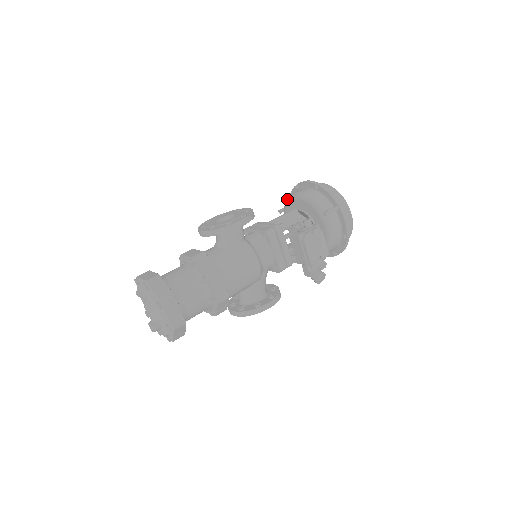
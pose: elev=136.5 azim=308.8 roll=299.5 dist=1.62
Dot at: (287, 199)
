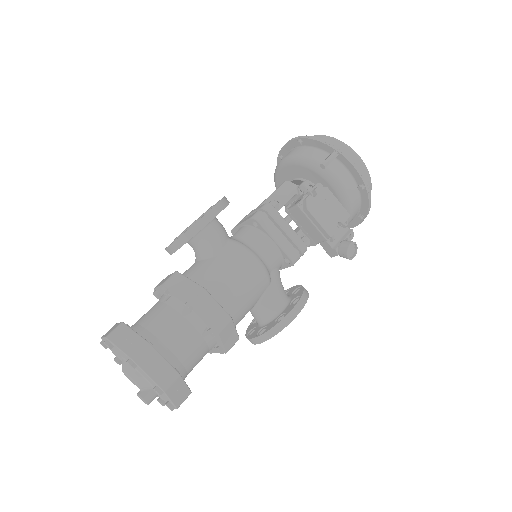
Dot at: occluded
